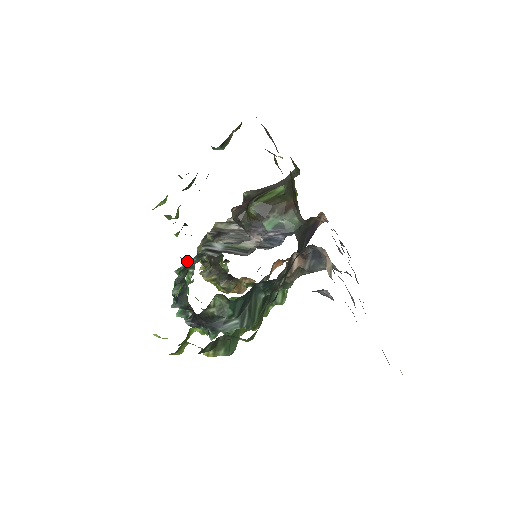
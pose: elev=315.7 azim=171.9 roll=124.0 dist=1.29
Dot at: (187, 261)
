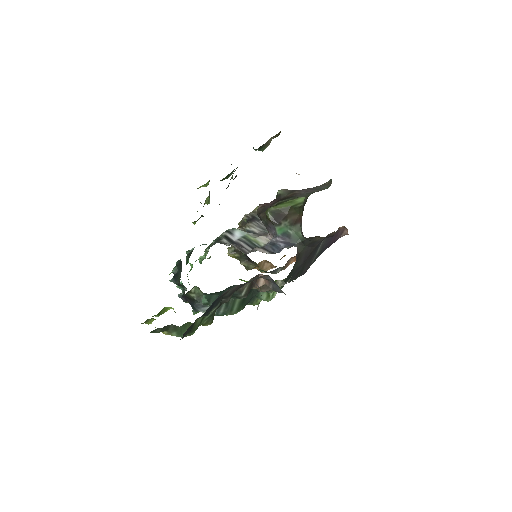
Dot at: occluded
